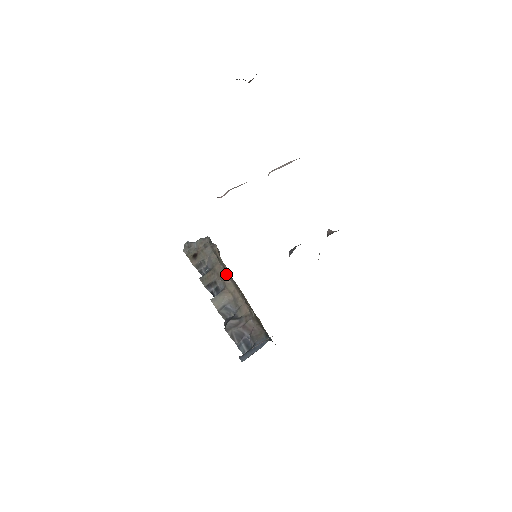
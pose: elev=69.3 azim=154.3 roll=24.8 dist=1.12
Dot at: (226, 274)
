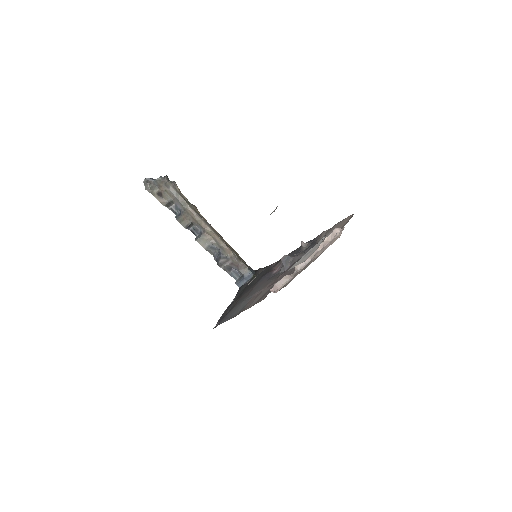
Dot at: (201, 219)
